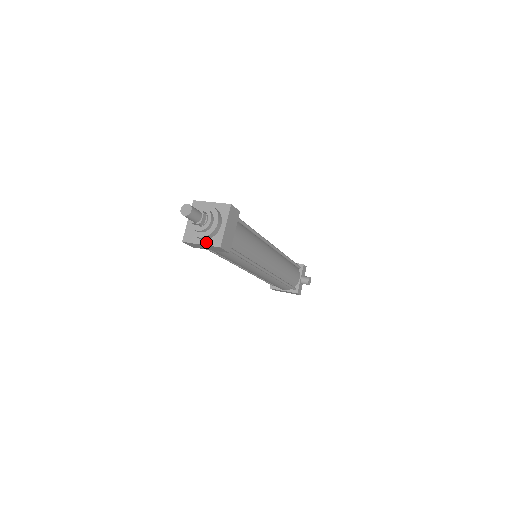
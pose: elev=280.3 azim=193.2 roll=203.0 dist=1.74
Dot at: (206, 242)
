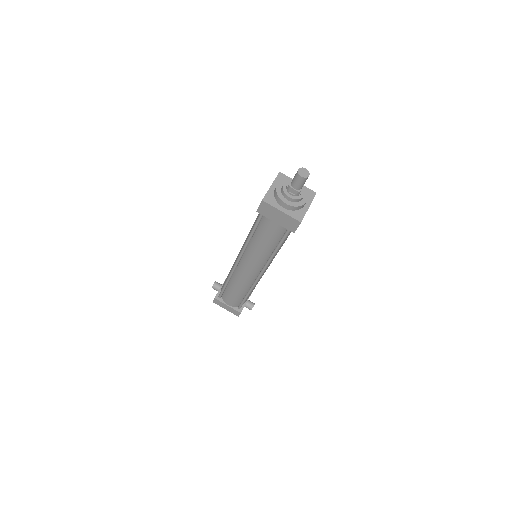
Dot at: (288, 212)
